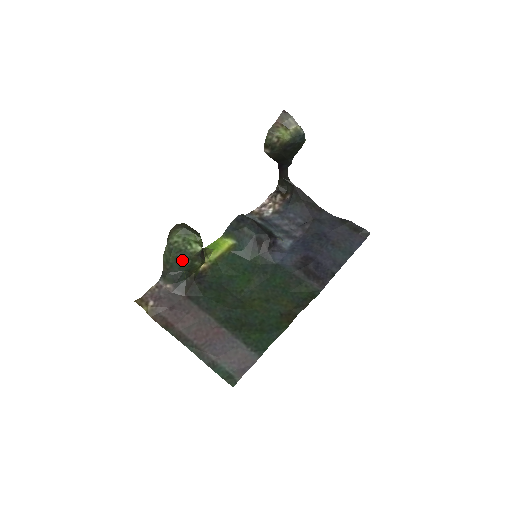
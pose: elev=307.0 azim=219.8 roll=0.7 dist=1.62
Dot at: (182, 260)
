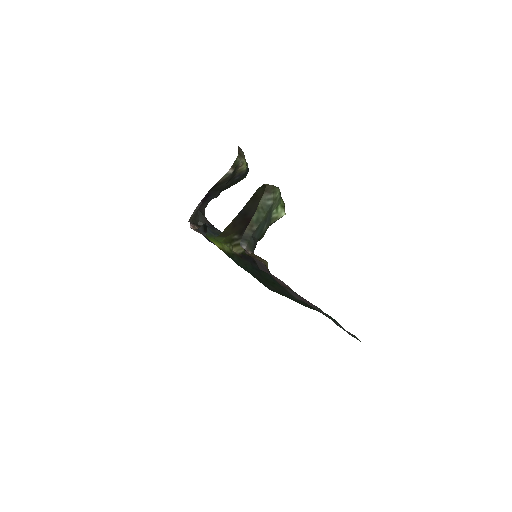
Dot at: (265, 224)
